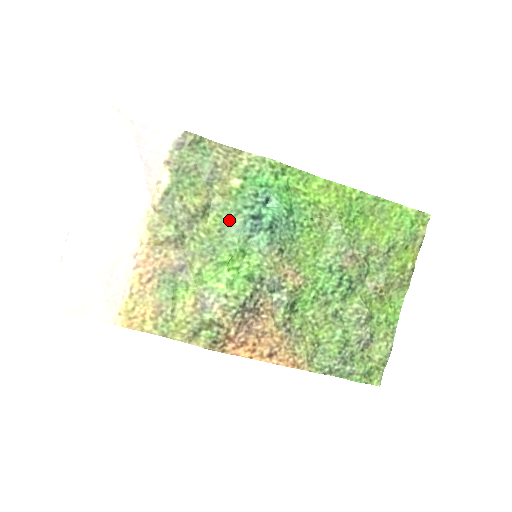
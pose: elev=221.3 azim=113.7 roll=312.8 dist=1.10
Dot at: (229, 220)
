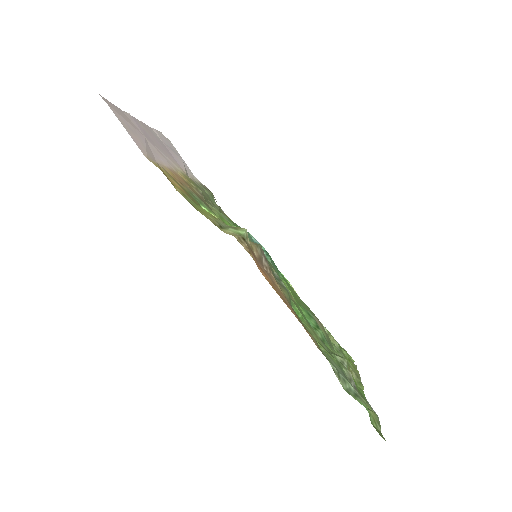
Dot at: occluded
